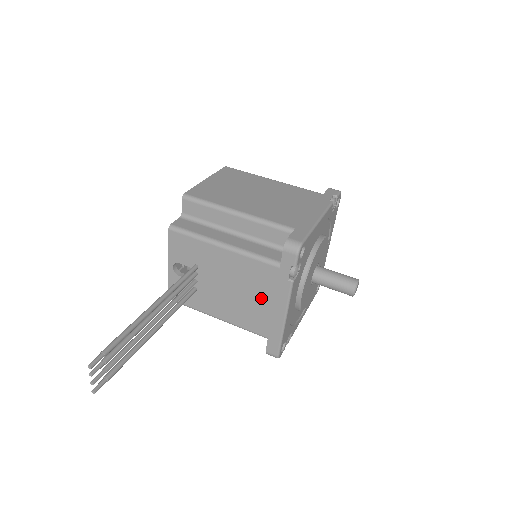
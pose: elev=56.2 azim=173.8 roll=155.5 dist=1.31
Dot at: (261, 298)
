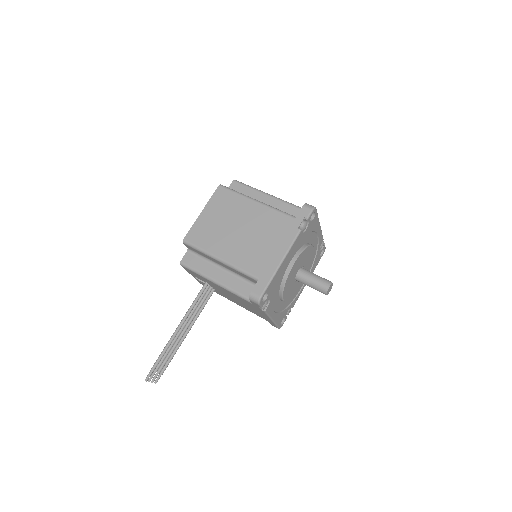
Dot at: (252, 308)
